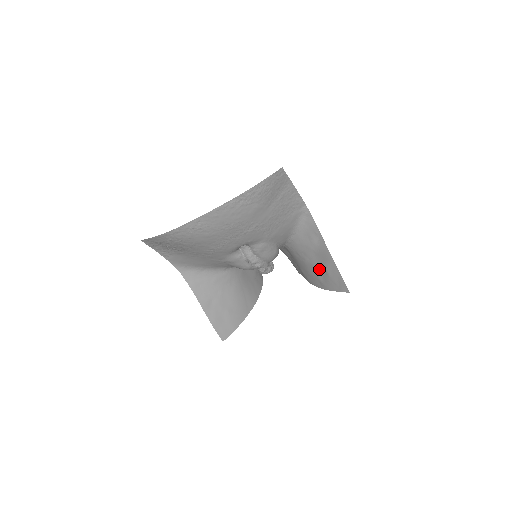
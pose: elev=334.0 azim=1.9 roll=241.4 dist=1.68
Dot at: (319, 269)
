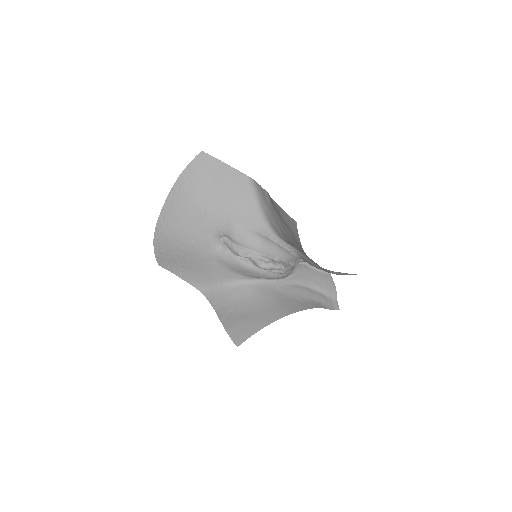
Dot at: (286, 228)
